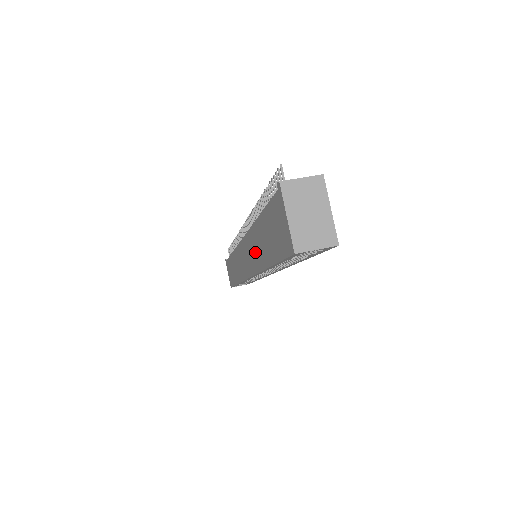
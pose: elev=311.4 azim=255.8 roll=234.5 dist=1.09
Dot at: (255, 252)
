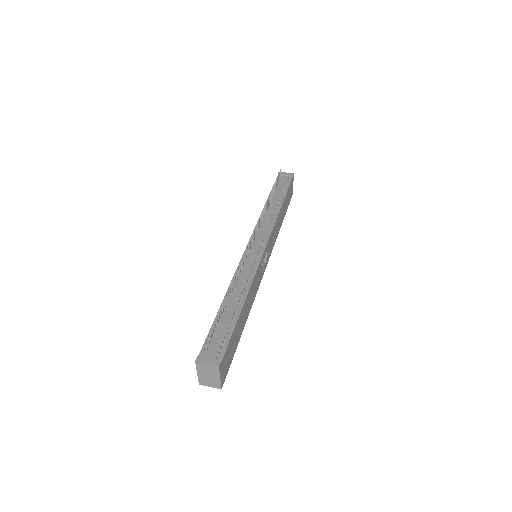
Dot at: occluded
